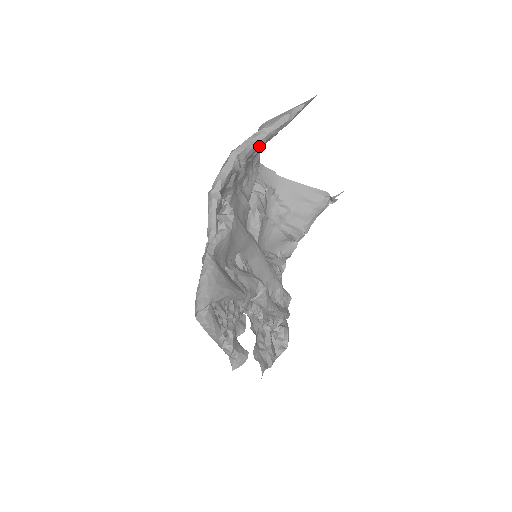
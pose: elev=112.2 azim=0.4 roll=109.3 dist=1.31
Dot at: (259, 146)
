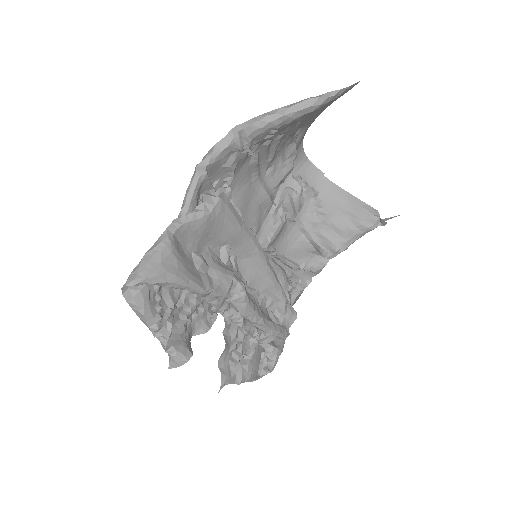
Dot at: (271, 127)
